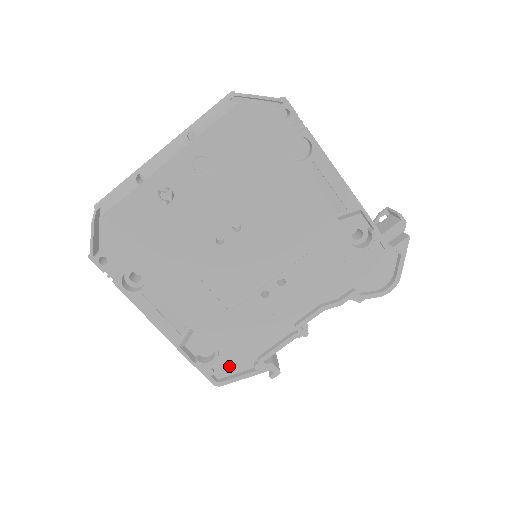
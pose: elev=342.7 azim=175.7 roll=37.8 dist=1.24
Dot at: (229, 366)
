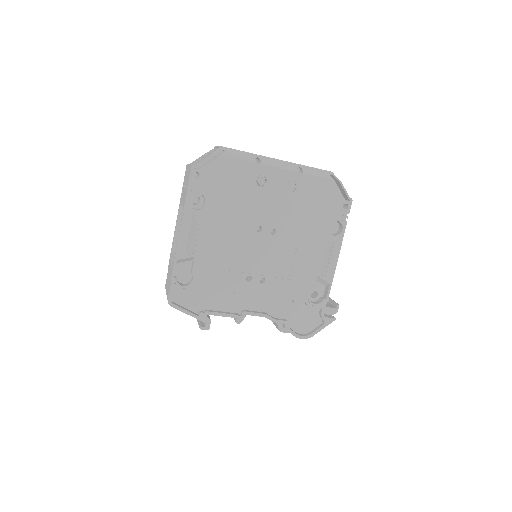
Dot at: (186, 299)
